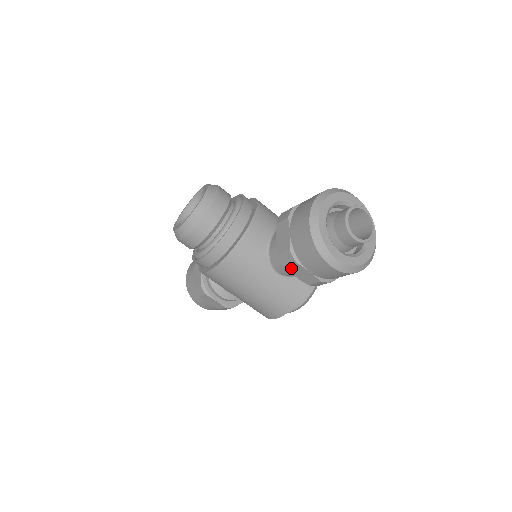
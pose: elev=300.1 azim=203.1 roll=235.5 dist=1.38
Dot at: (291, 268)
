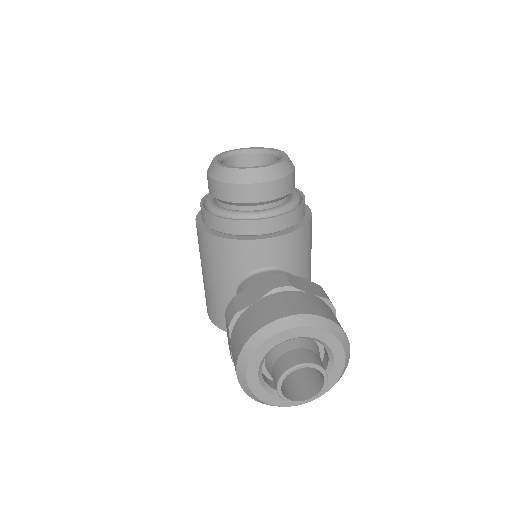
Dot at: occluded
